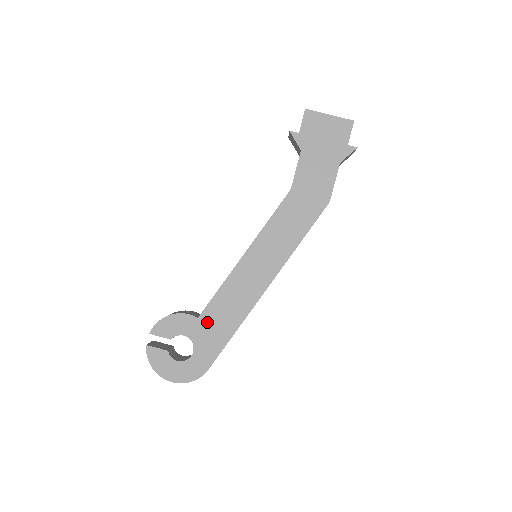
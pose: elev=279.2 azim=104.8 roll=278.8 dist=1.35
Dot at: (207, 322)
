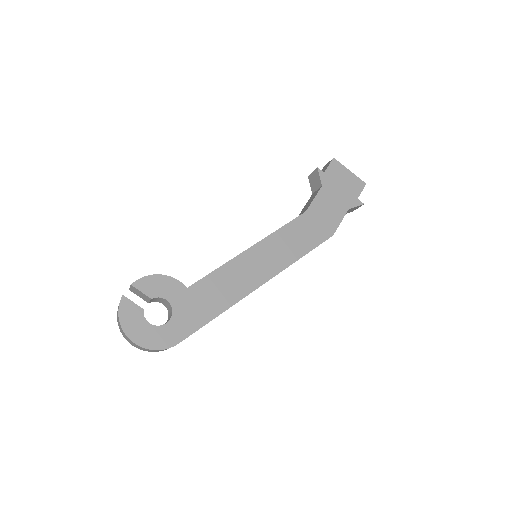
Dot at: (195, 295)
